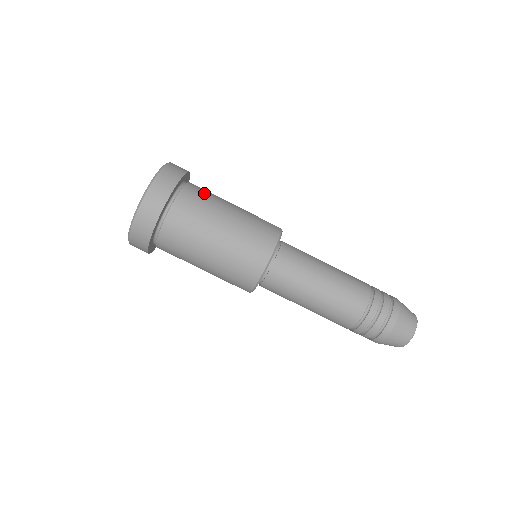
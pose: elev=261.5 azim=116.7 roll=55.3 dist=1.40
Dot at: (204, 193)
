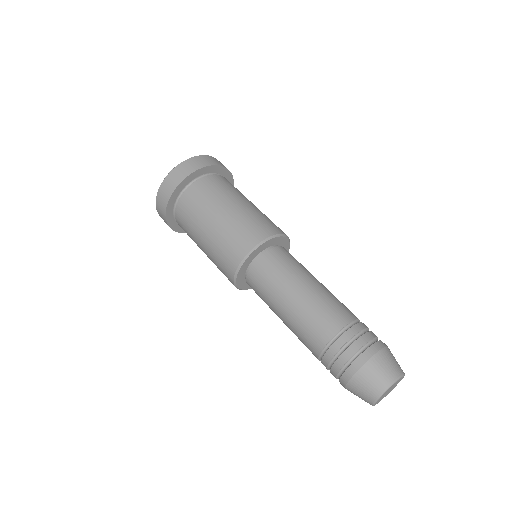
Dot at: (227, 185)
